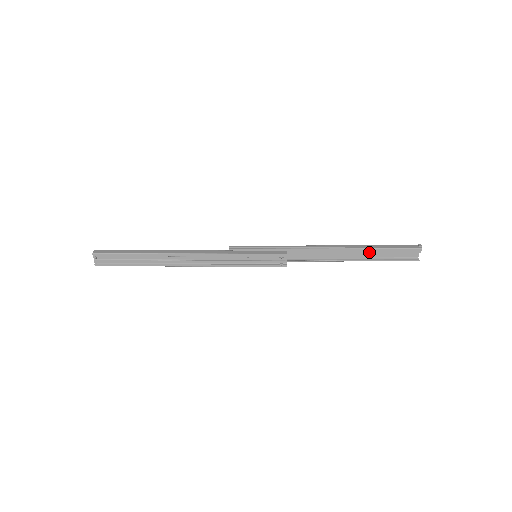
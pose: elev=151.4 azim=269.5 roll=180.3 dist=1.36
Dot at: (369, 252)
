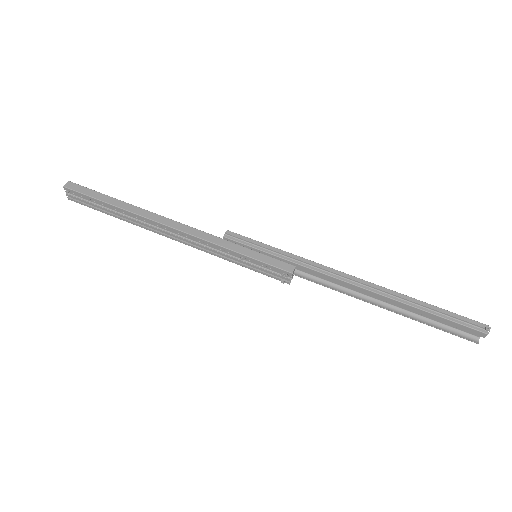
Dot at: (408, 308)
